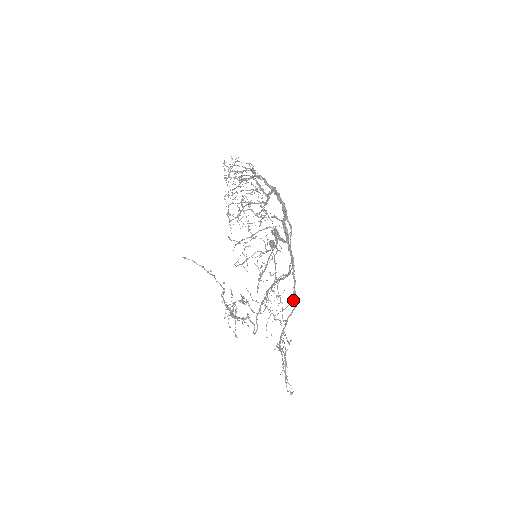
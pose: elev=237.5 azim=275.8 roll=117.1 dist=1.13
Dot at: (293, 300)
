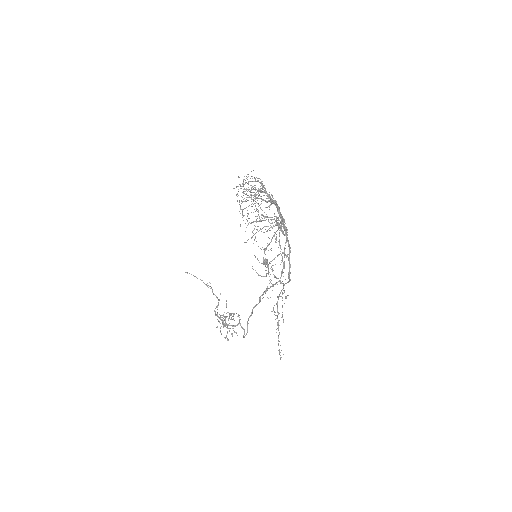
Dot at: (288, 277)
